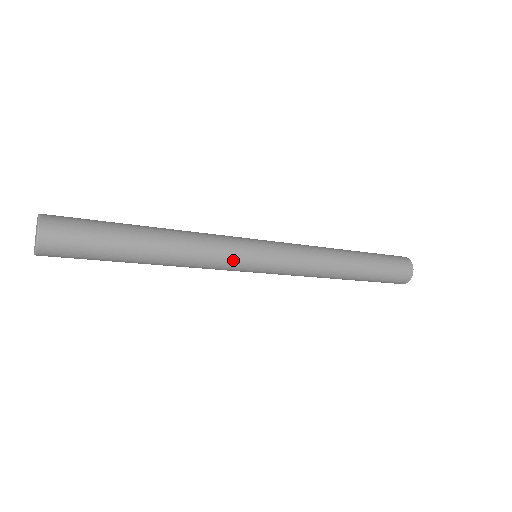
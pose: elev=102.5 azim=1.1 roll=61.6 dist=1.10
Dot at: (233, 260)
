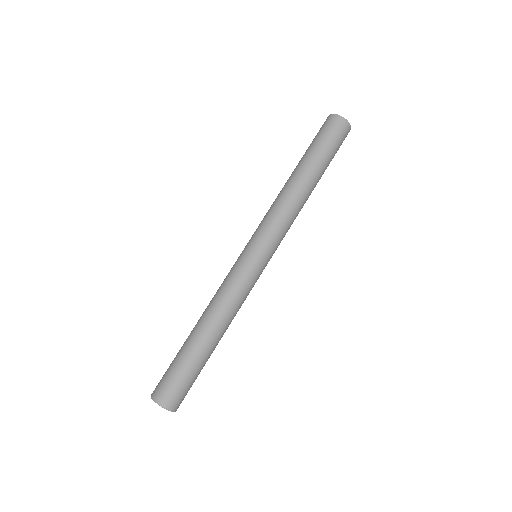
Dot at: (252, 284)
